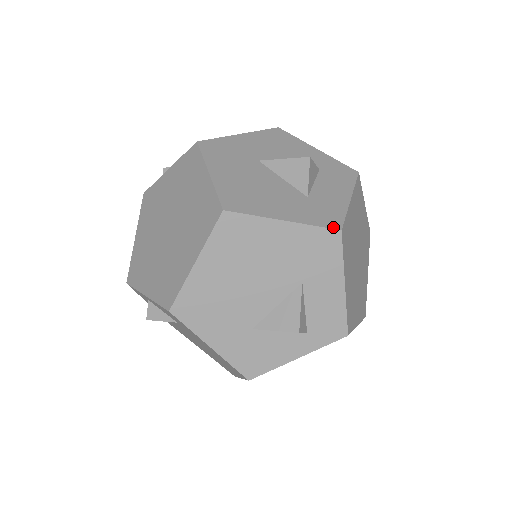
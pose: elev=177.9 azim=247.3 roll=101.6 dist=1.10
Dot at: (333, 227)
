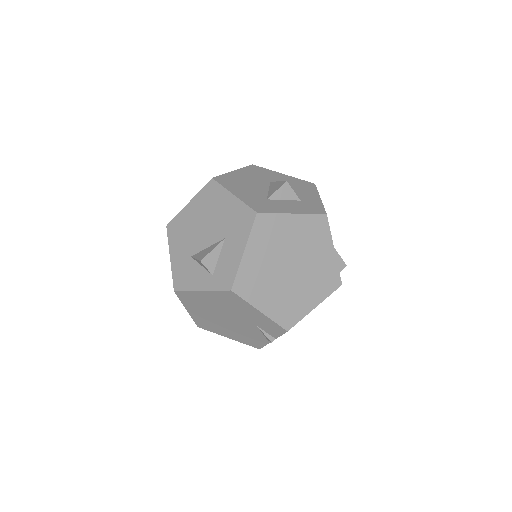
Dot at: (255, 209)
